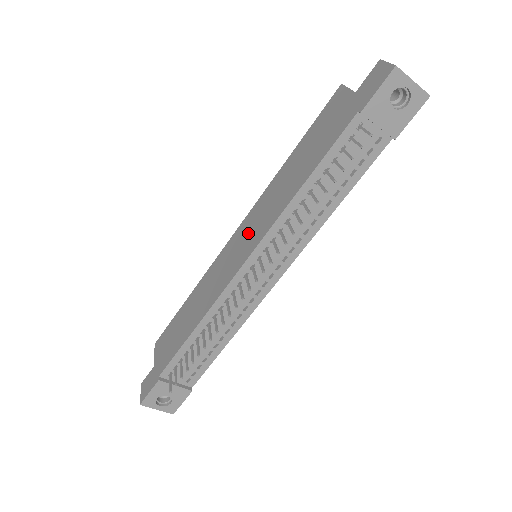
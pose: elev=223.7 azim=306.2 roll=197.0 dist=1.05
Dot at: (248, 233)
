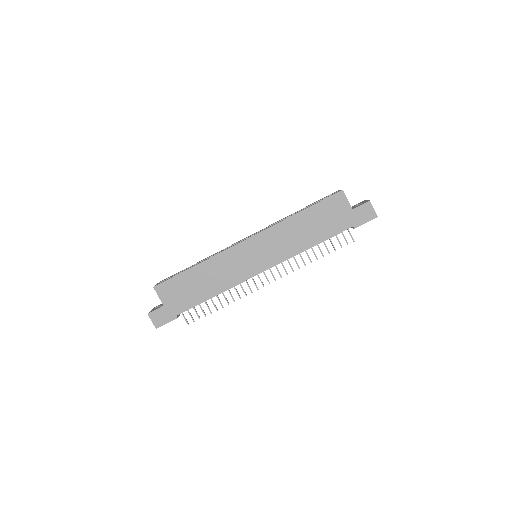
Dot at: (263, 251)
